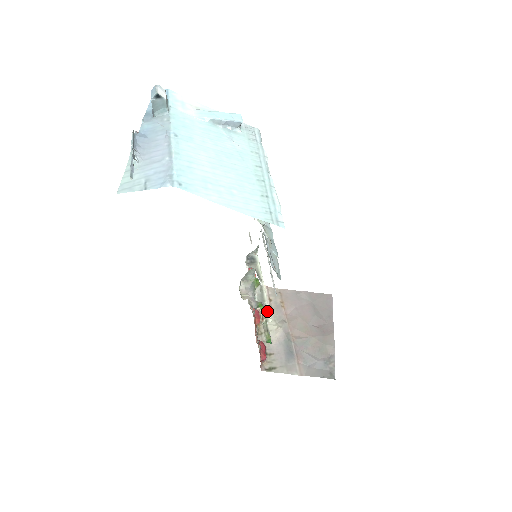
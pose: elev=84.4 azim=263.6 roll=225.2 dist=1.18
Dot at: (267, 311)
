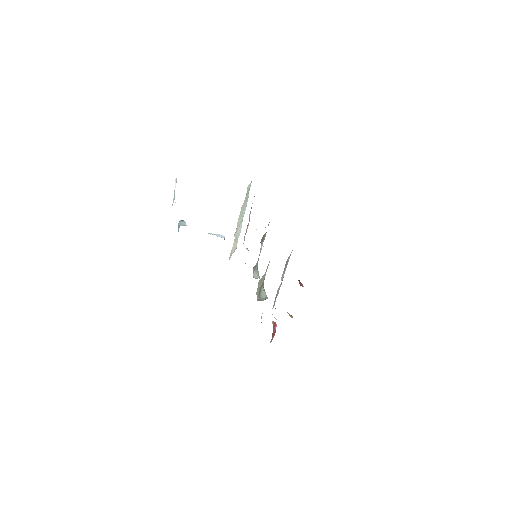
Dot at: occluded
